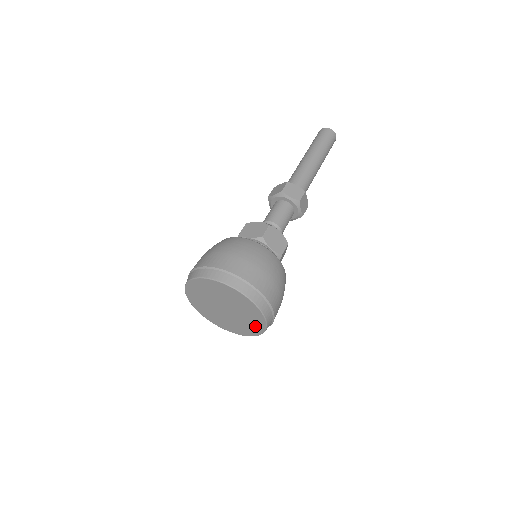
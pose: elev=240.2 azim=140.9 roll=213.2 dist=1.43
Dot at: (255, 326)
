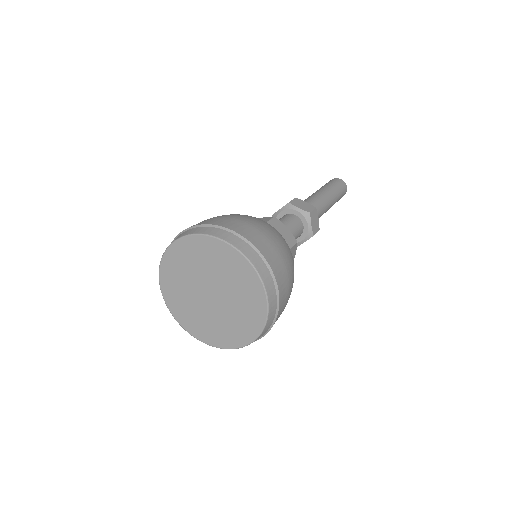
Dot at: (251, 318)
